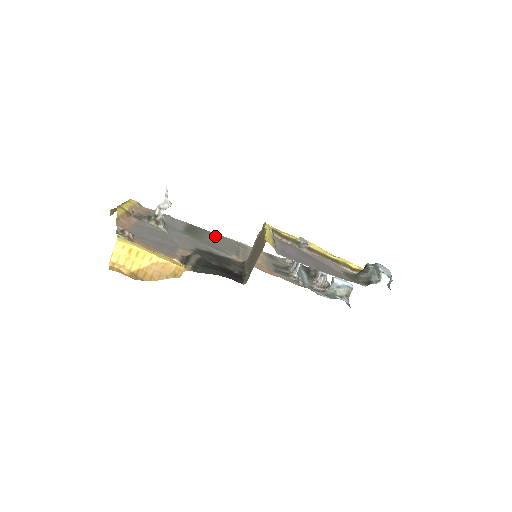
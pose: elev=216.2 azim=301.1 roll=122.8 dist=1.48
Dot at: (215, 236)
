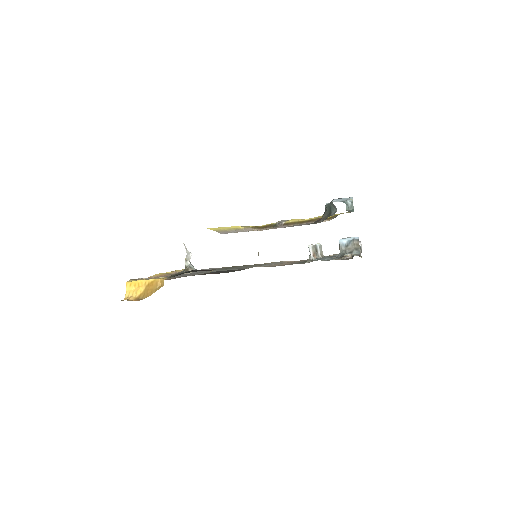
Dot at: (251, 265)
